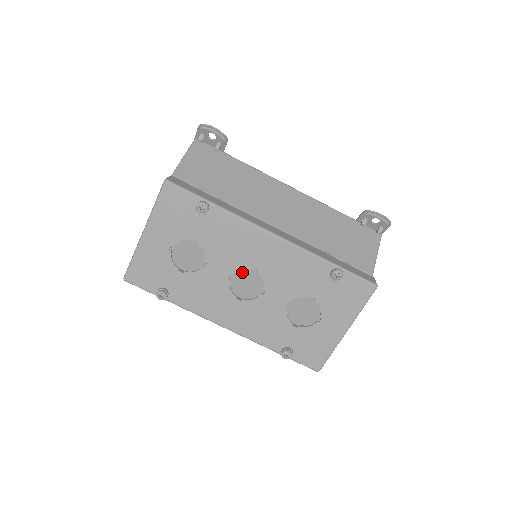
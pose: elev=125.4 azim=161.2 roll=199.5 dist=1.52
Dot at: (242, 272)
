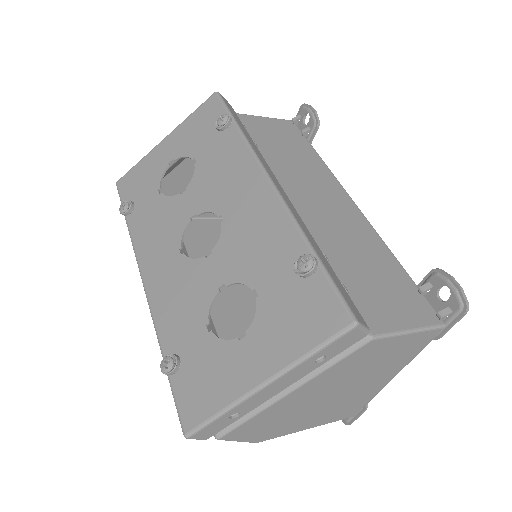
Dot at: (243, 305)
